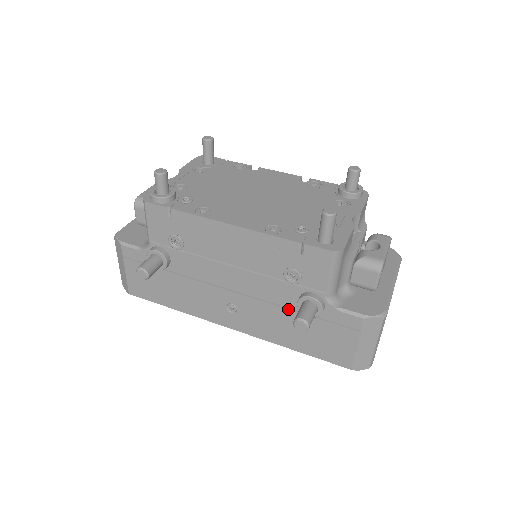
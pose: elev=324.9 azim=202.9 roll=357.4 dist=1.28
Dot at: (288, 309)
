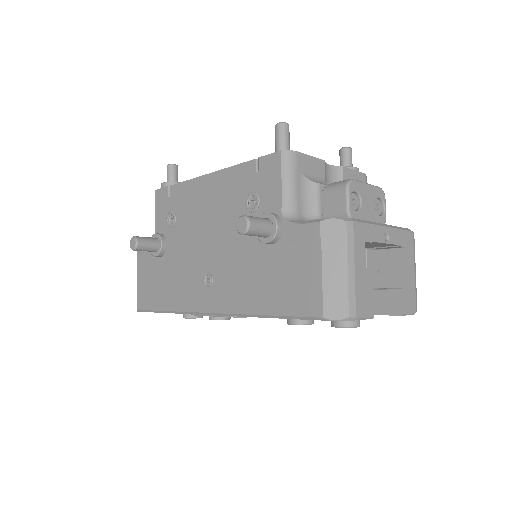
Dot at: (253, 251)
